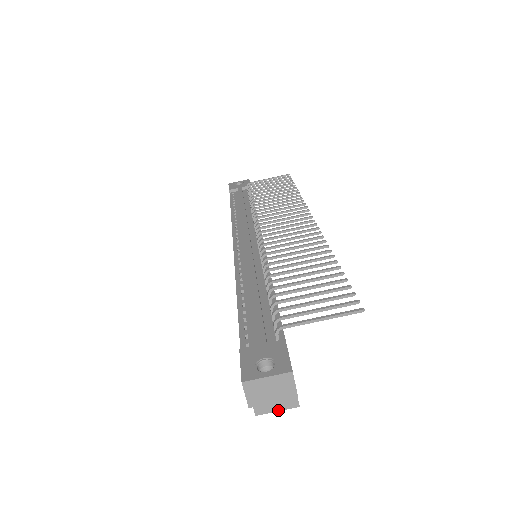
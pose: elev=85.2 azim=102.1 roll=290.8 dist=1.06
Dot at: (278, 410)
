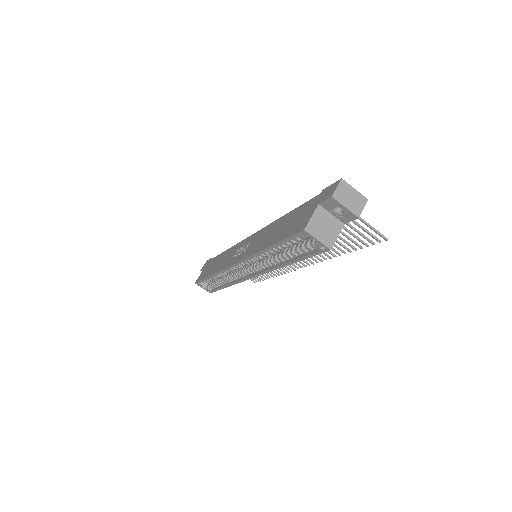
Dot at: (319, 239)
